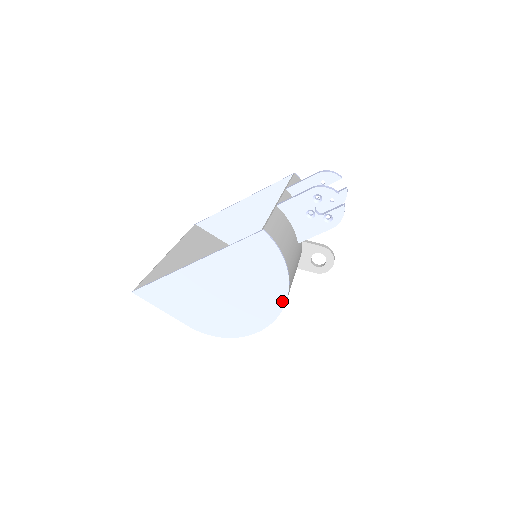
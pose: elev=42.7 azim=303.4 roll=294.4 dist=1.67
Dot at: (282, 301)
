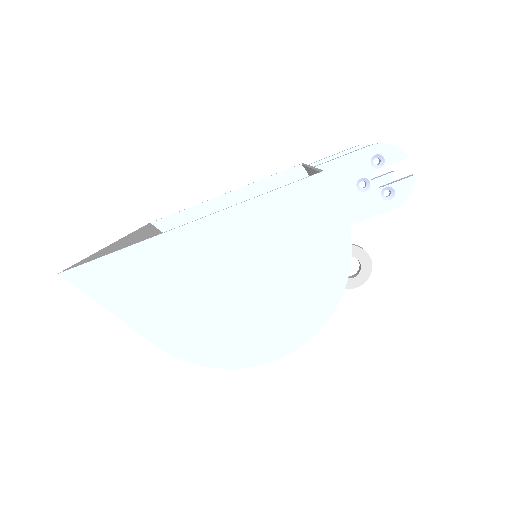
Dot at: (331, 302)
